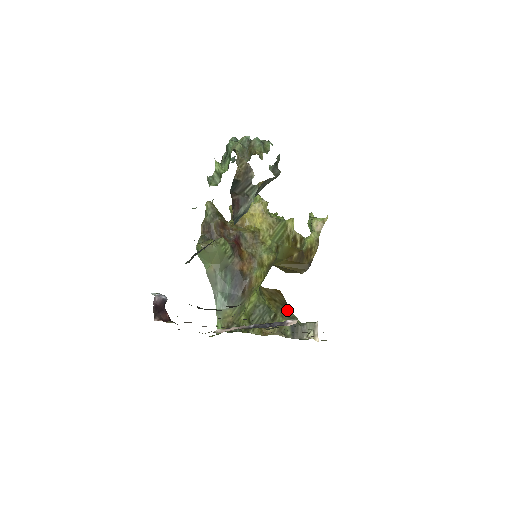
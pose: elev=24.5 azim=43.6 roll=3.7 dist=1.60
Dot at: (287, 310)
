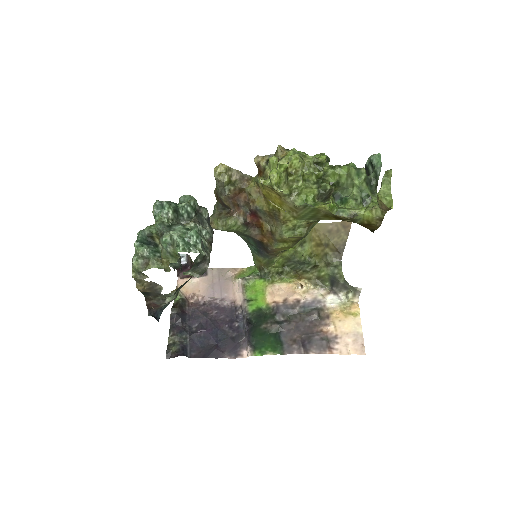
Dot at: (334, 262)
